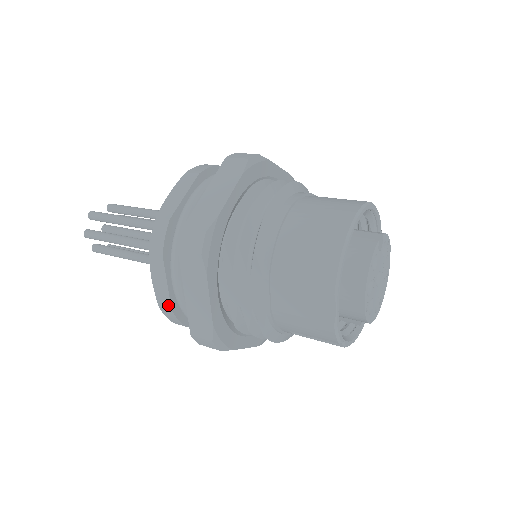
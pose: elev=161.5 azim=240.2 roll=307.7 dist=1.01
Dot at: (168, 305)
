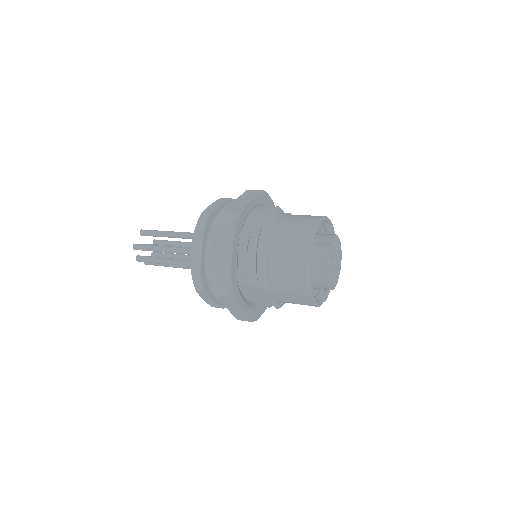
Dot at: (217, 306)
